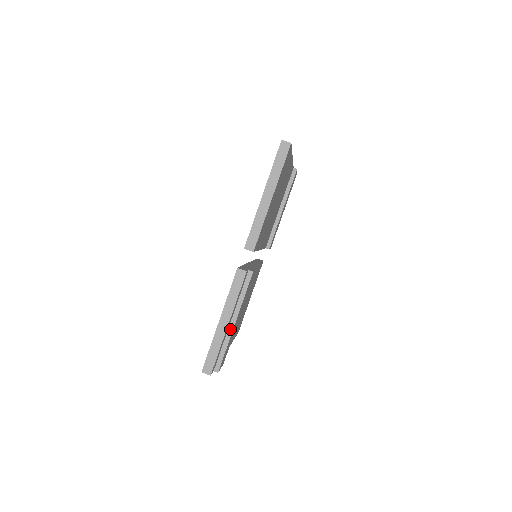
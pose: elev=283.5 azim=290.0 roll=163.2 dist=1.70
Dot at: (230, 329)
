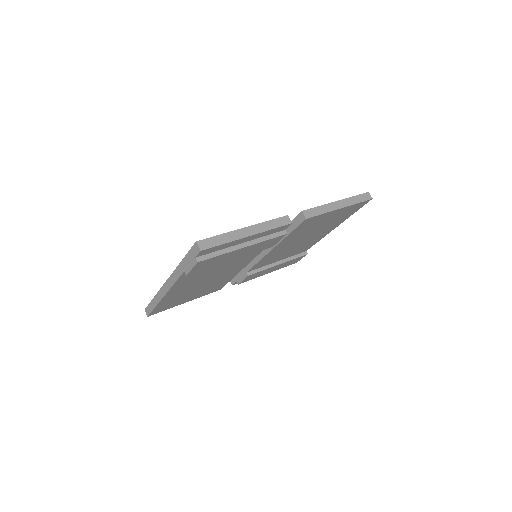
Dot at: (238, 246)
